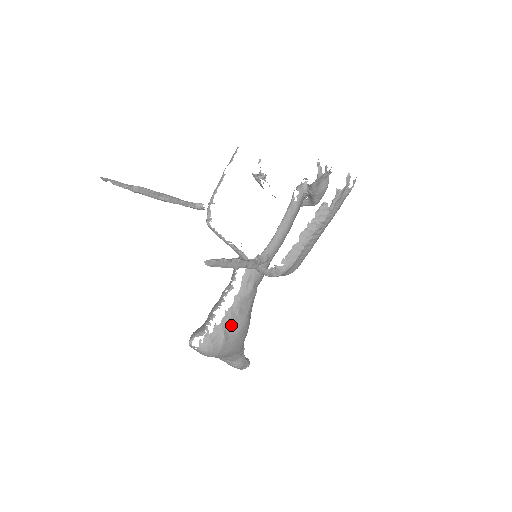
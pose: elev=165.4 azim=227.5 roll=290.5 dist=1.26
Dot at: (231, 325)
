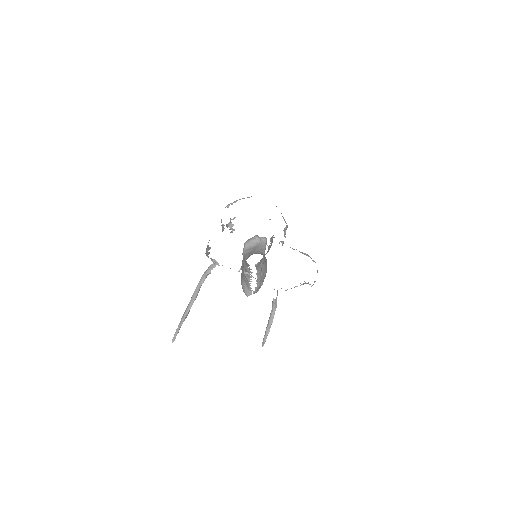
Dot at: (262, 279)
